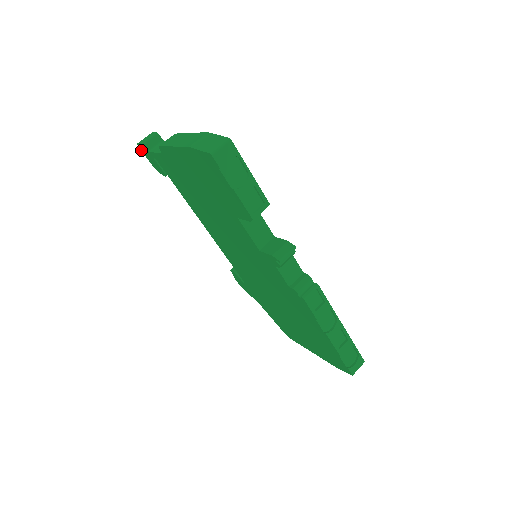
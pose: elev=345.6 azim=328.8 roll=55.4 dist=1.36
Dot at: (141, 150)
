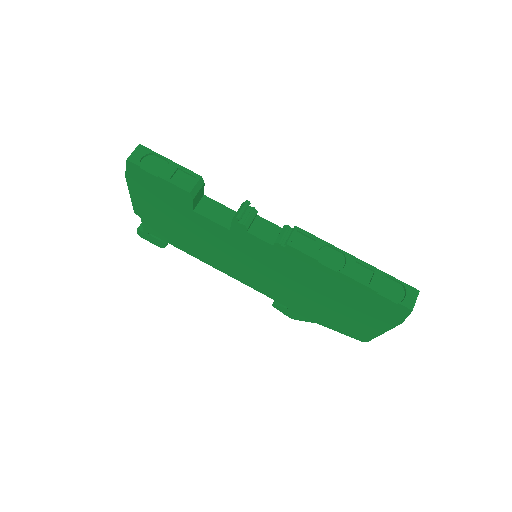
Dot at: occluded
